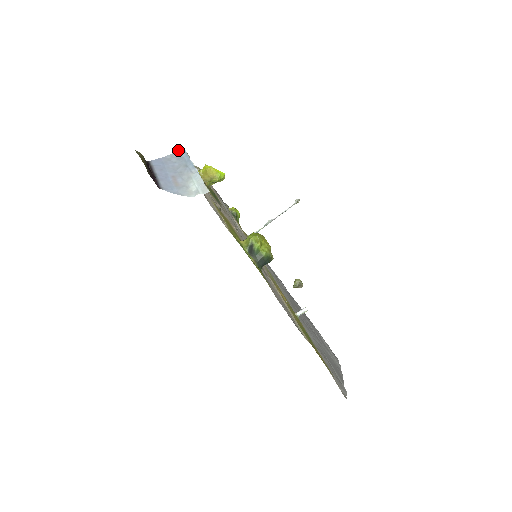
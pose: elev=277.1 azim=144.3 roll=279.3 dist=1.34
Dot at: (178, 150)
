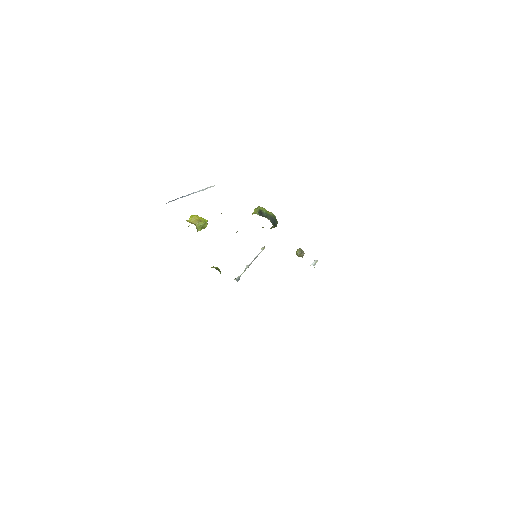
Dot at: occluded
